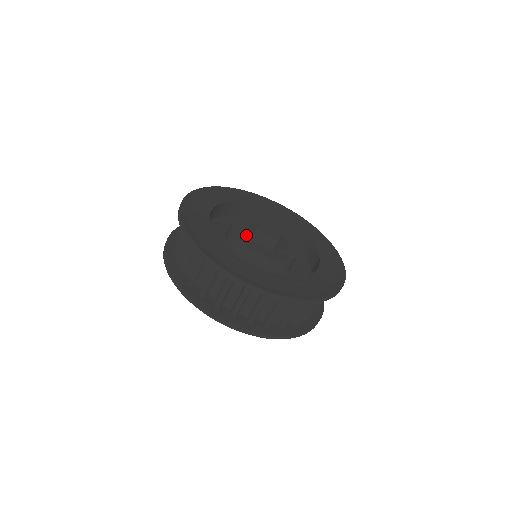
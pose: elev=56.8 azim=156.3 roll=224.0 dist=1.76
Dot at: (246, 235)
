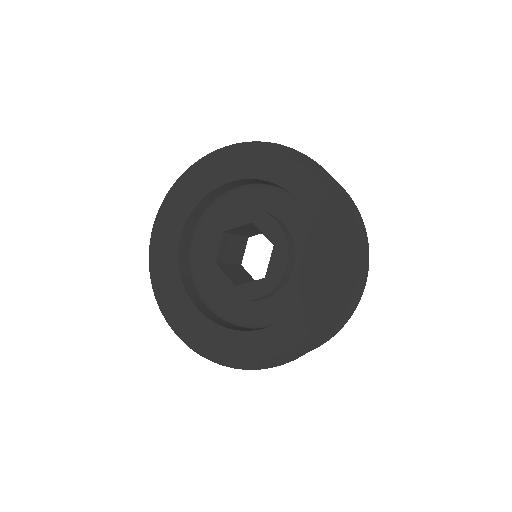
Dot at: (215, 254)
